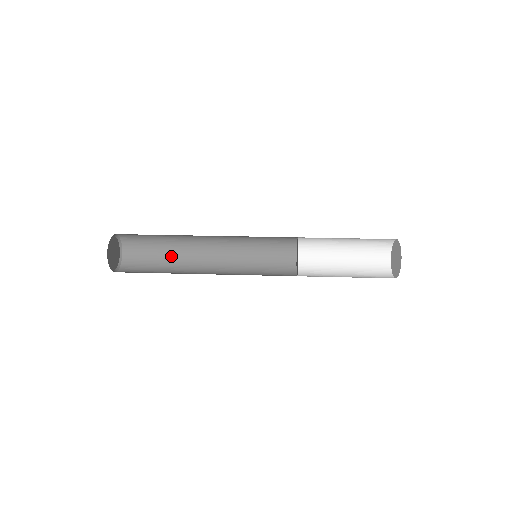
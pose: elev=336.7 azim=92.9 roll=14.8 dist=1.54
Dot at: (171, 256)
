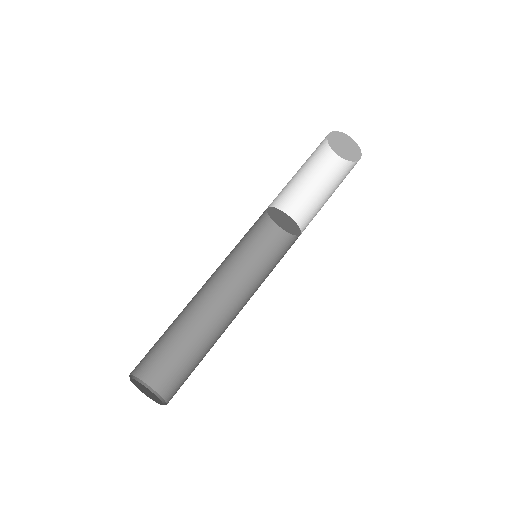
Dot at: (174, 326)
